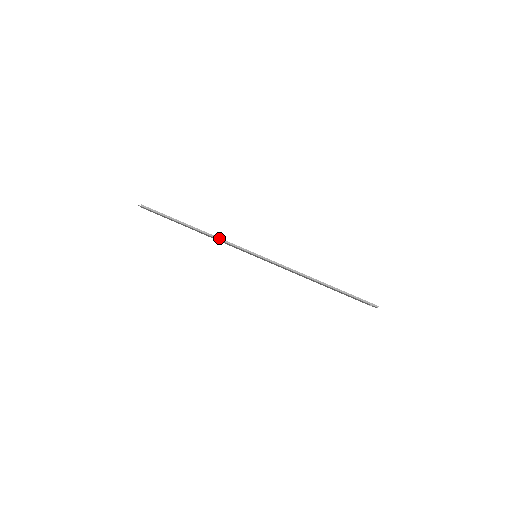
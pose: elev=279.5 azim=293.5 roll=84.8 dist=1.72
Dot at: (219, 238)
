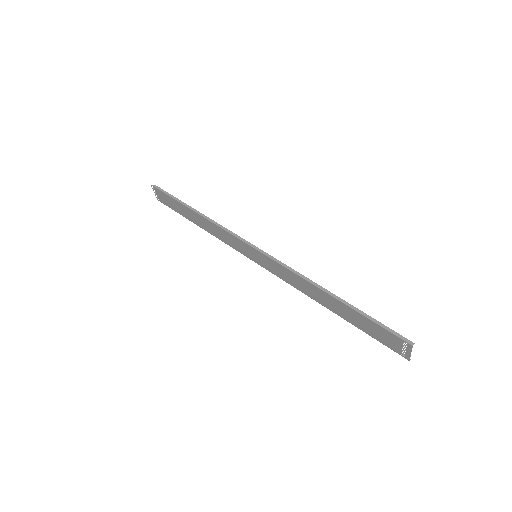
Dot at: (219, 224)
